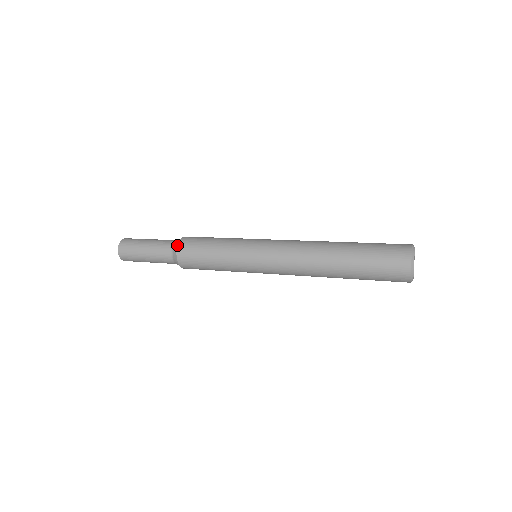
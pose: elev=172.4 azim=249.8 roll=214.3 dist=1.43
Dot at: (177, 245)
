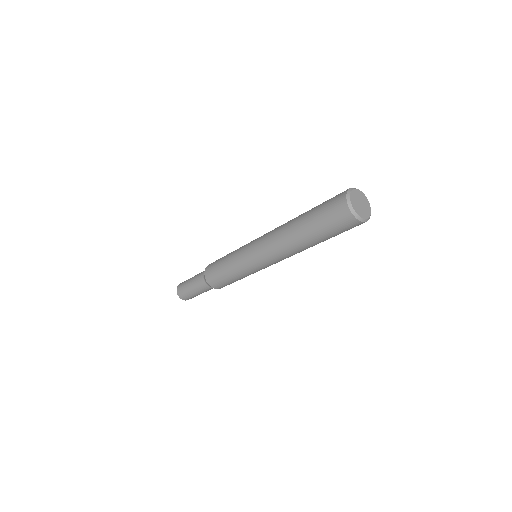
Dot at: (204, 278)
